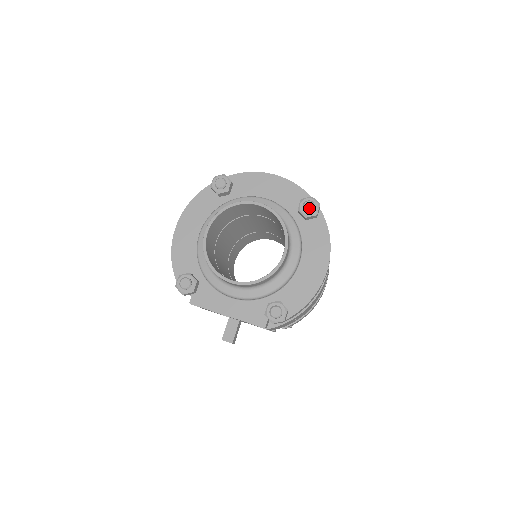
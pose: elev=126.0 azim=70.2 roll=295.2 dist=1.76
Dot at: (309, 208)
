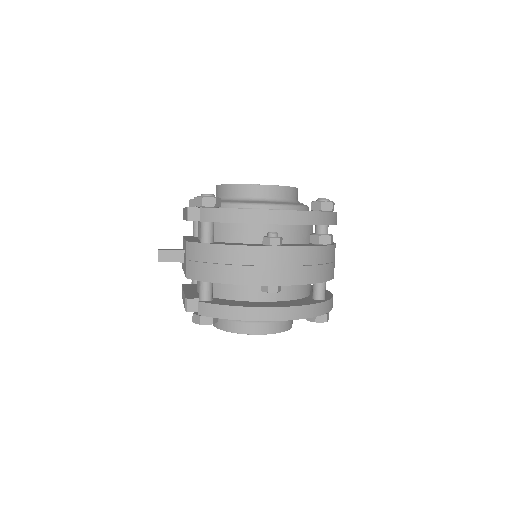
Dot at: (322, 198)
